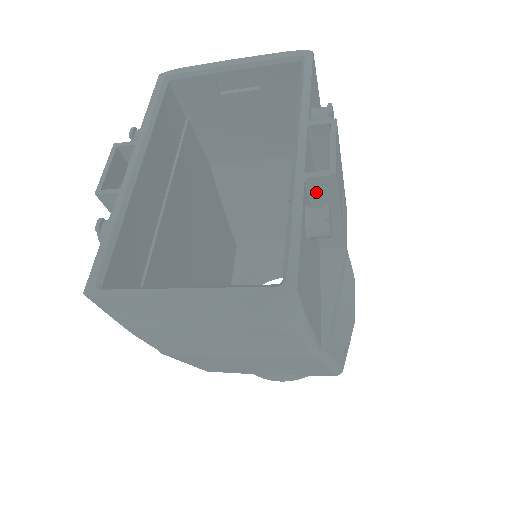
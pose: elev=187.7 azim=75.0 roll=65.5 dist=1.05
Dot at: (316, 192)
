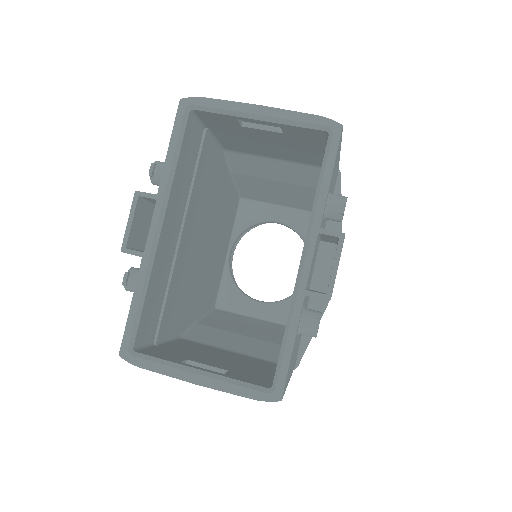
Dot at: occluded
